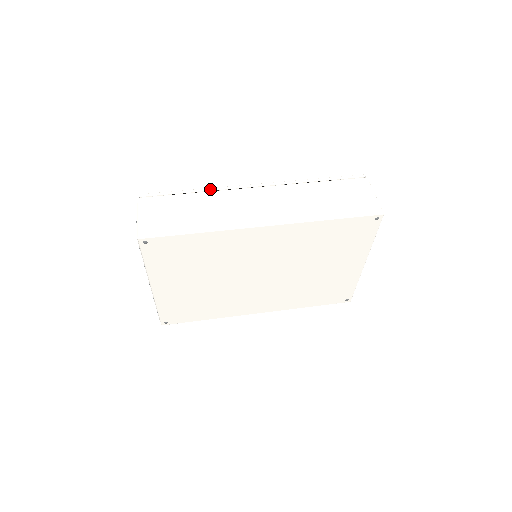
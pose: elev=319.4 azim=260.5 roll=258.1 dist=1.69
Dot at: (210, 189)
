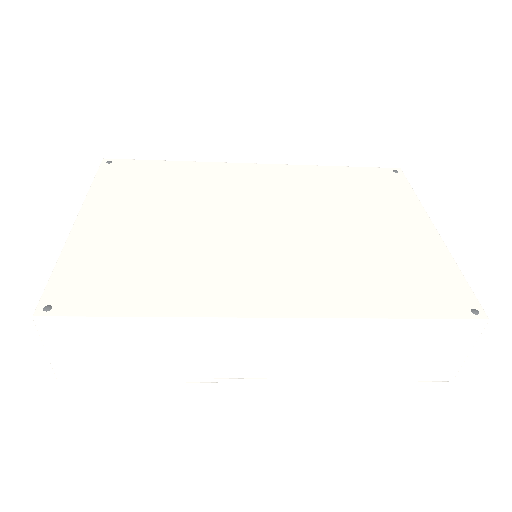
Dot at: occluded
